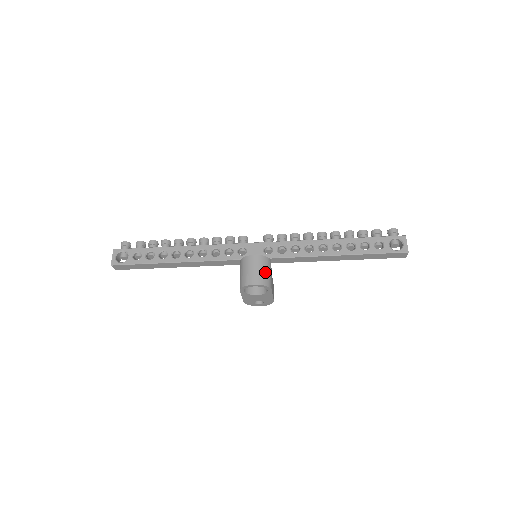
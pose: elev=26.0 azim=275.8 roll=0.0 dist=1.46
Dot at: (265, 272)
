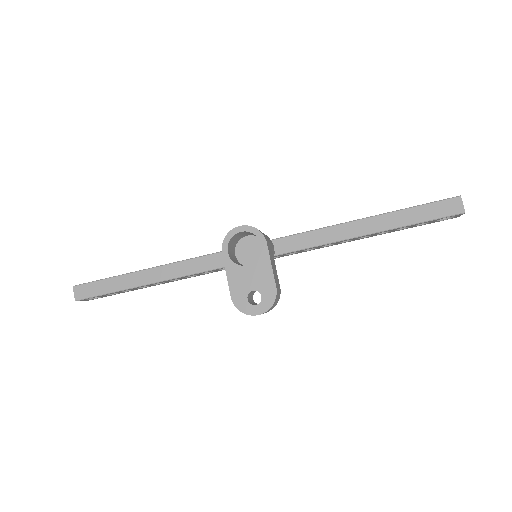
Dot at: occluded
